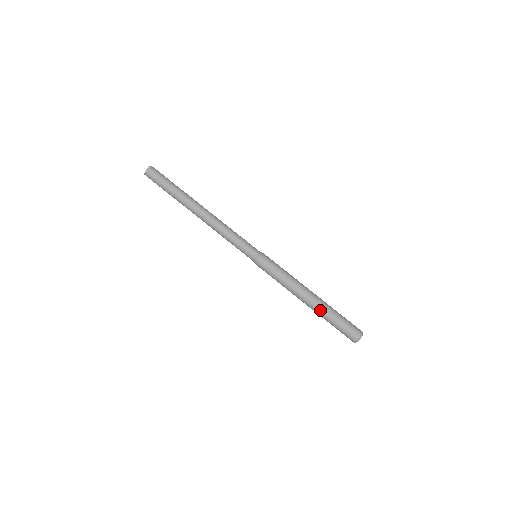
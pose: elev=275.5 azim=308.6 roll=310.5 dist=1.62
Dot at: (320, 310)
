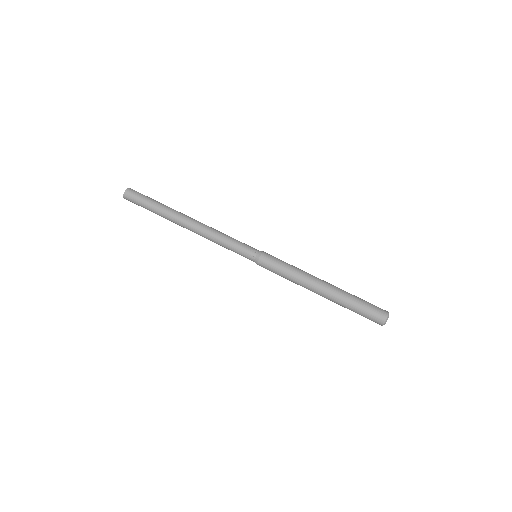
Dot at: (335, 300)
